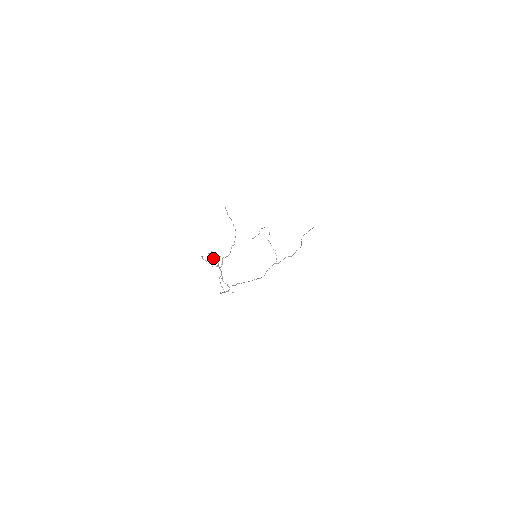
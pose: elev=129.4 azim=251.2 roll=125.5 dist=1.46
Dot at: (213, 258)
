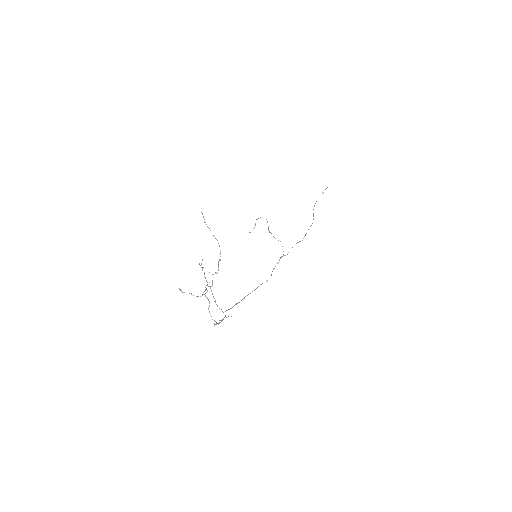
Dot at: occluded
